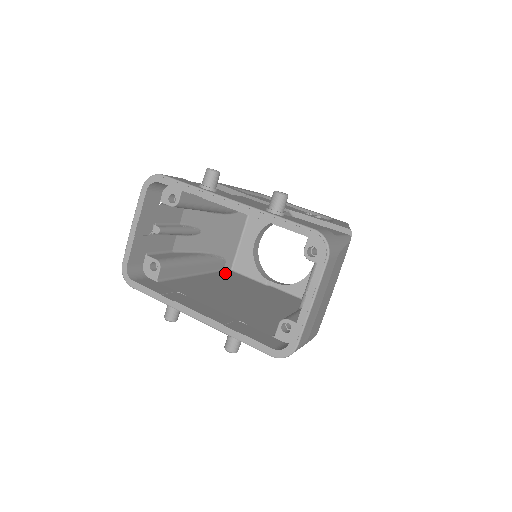
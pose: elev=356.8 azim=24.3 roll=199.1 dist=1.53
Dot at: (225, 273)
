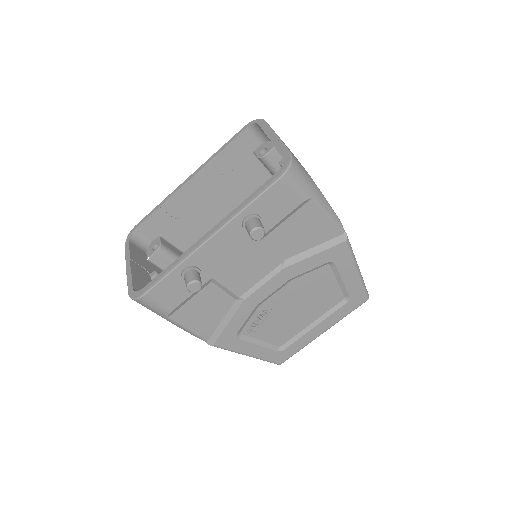
Dot at: occluded
